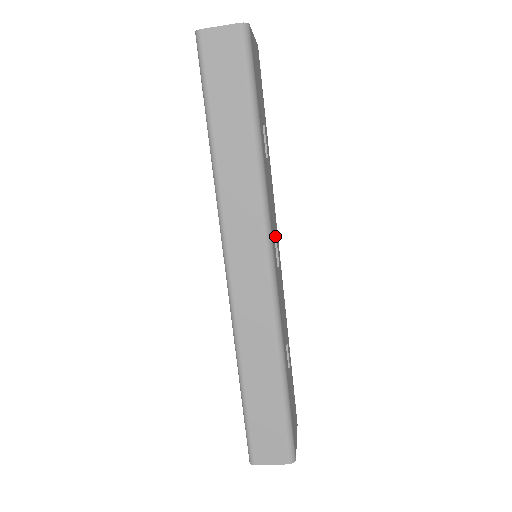
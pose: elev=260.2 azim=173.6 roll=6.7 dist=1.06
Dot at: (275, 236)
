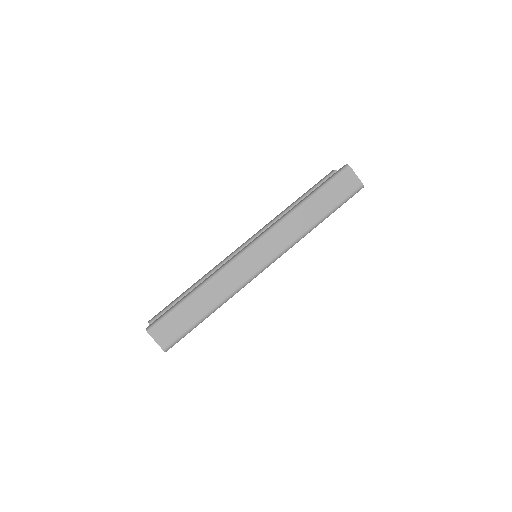
Dot at: occluded
